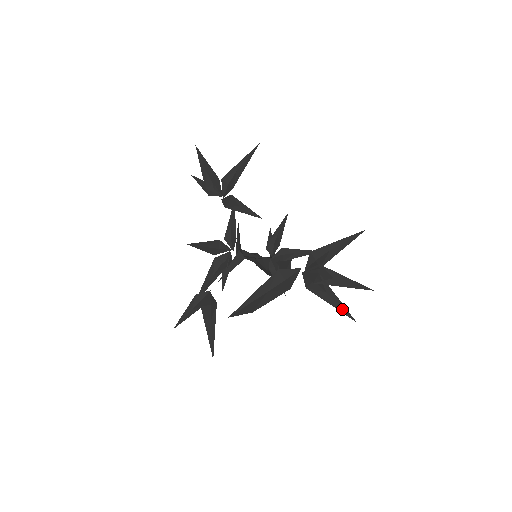
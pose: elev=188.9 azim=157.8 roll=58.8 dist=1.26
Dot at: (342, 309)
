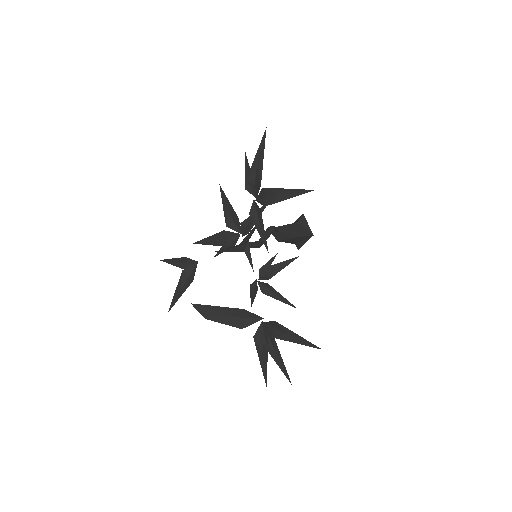
Dot at: (264, 372)
